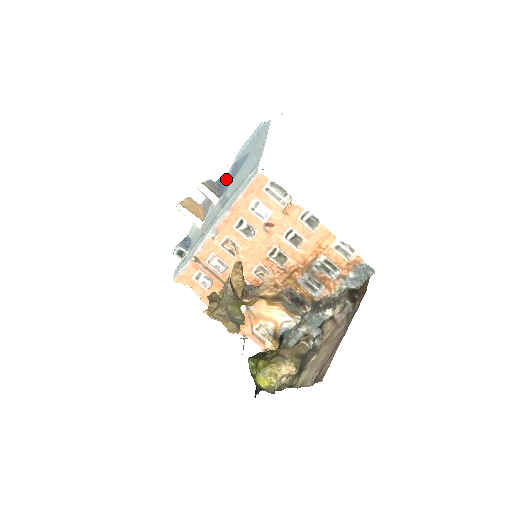
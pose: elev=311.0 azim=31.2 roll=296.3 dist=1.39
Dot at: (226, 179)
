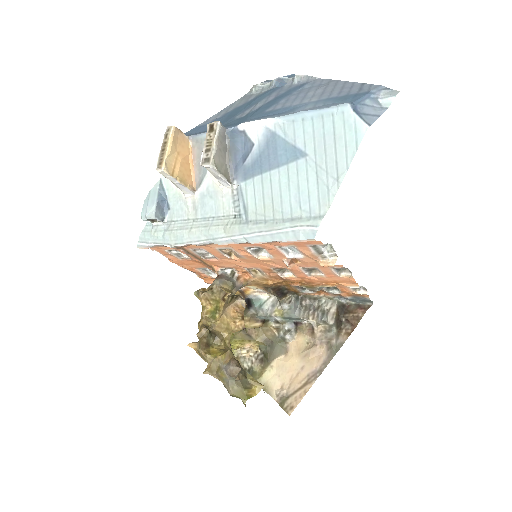
Dot at: (248, 148)
